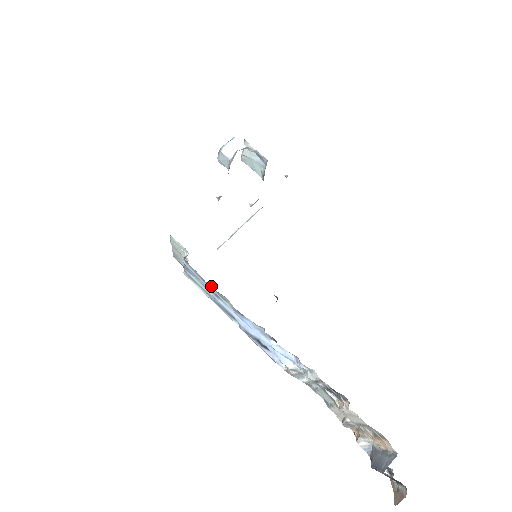
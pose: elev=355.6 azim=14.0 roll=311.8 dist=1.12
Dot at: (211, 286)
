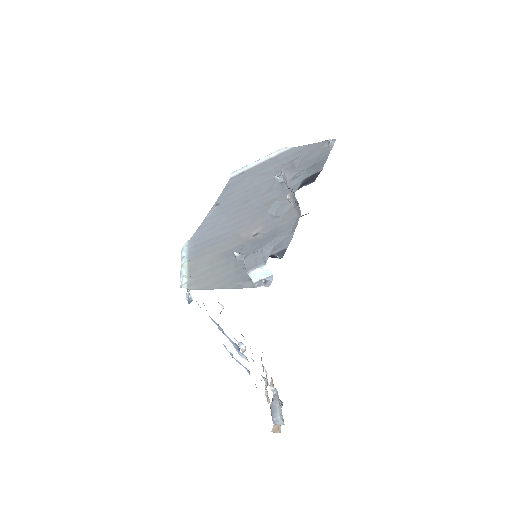
Dot at: occluded
